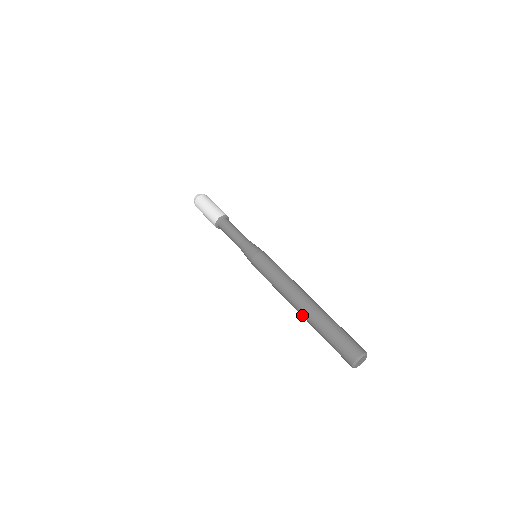
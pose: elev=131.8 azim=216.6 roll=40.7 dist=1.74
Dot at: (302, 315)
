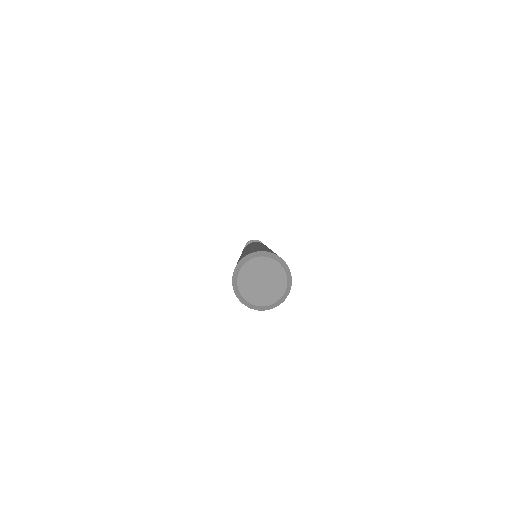
Dot at: occluded
